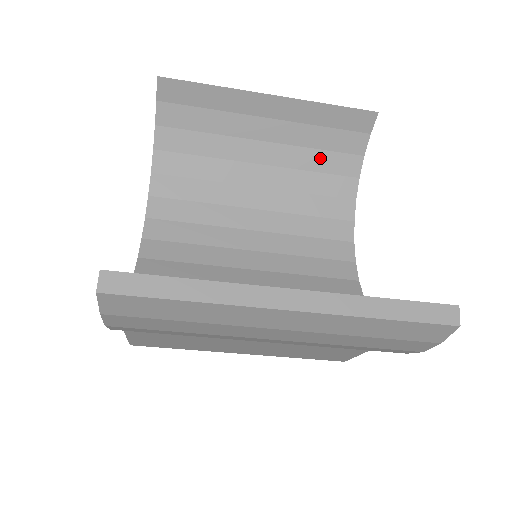
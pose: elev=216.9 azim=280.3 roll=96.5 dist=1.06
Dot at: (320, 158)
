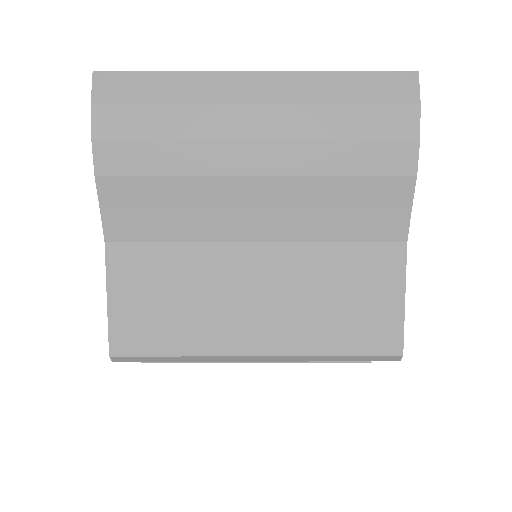
Dot at: occluded
